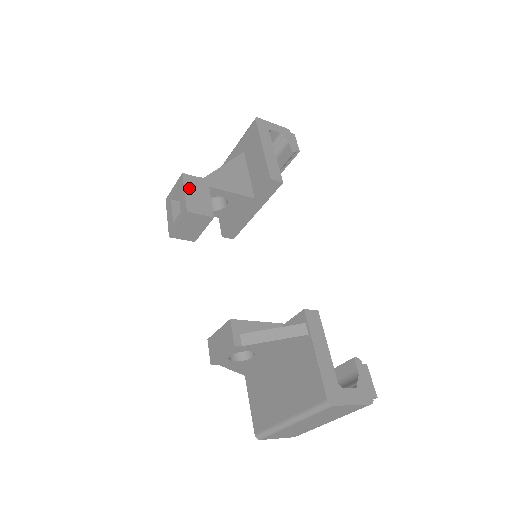
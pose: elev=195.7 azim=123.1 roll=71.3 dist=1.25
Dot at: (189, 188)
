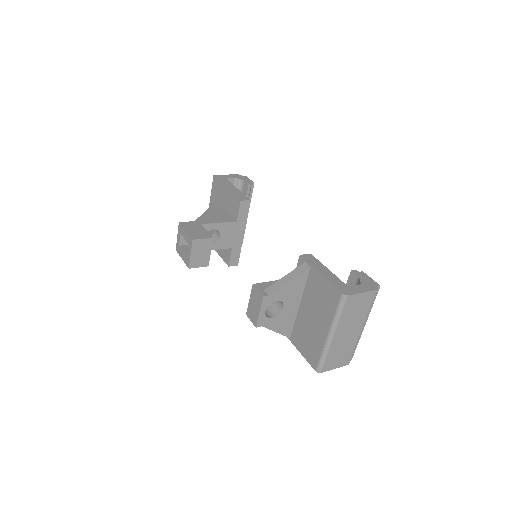
Dot at: (188, 228)
